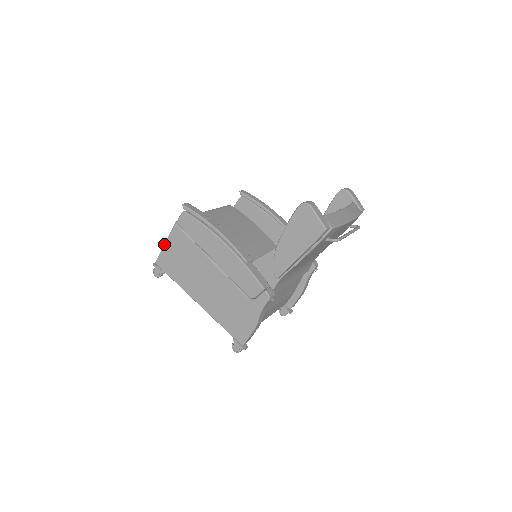
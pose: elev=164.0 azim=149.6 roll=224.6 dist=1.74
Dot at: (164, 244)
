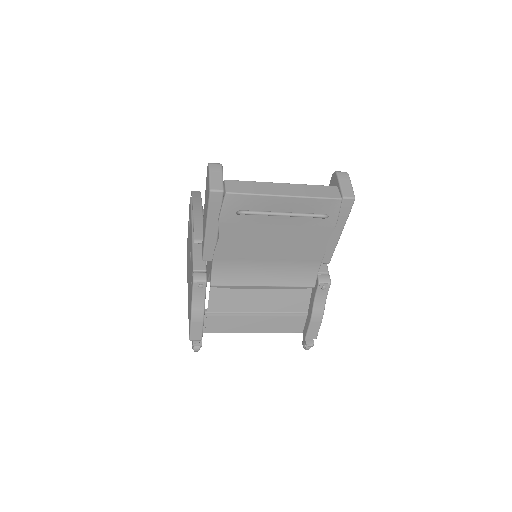
Dot at: occluded
